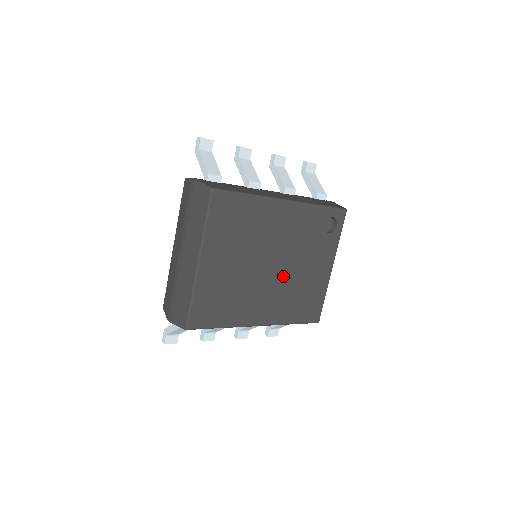
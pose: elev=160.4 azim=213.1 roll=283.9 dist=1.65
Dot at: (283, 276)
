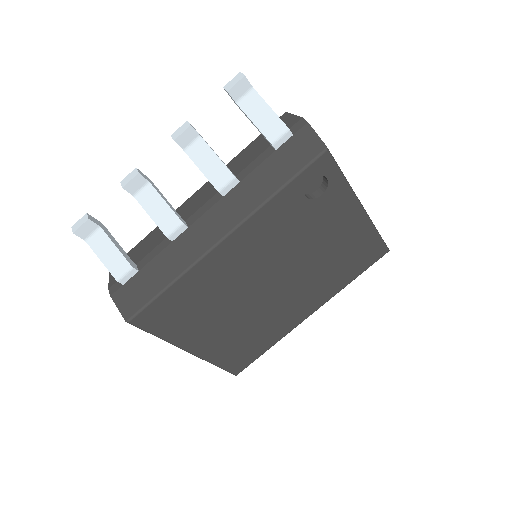
Dot at: (297, 275)
